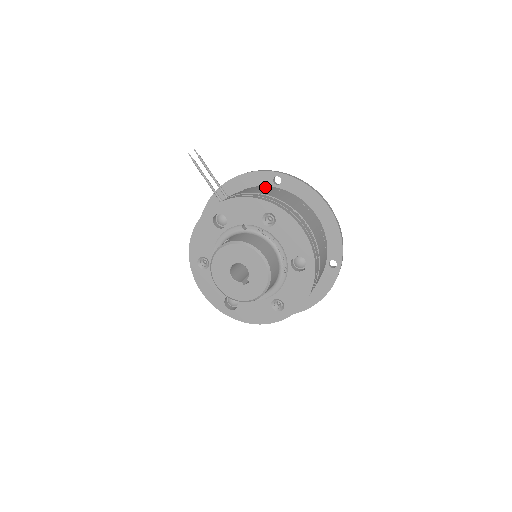
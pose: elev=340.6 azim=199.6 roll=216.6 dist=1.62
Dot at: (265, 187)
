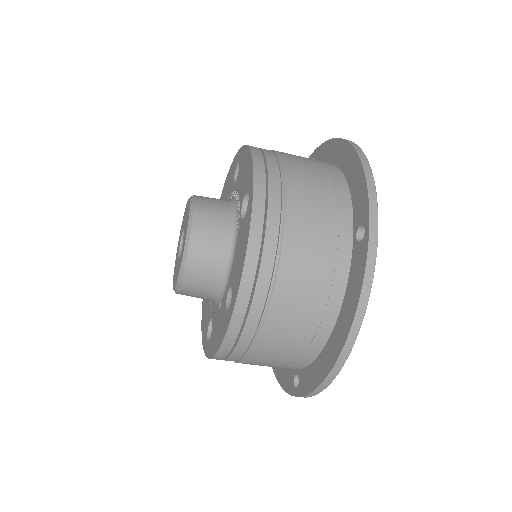
Dot at: occluded
